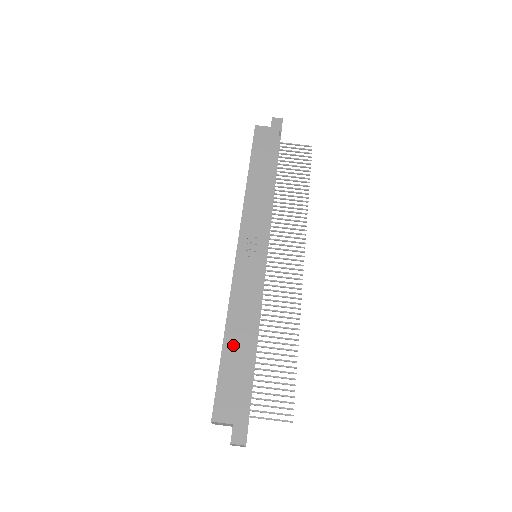
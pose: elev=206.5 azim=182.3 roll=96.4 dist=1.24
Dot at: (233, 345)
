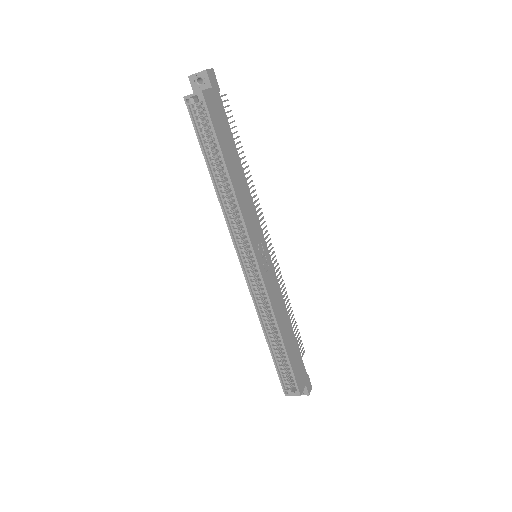
Dot at: (288, 341)
